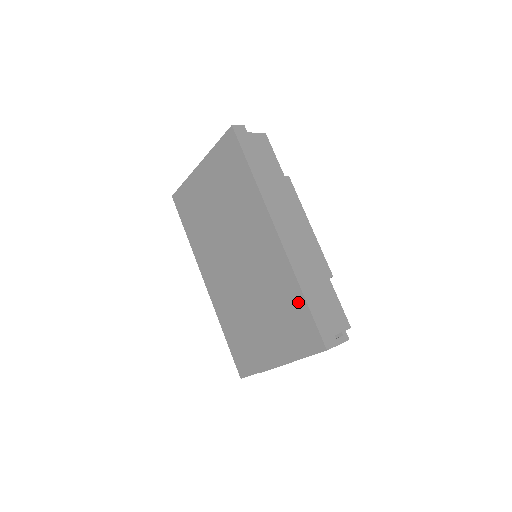
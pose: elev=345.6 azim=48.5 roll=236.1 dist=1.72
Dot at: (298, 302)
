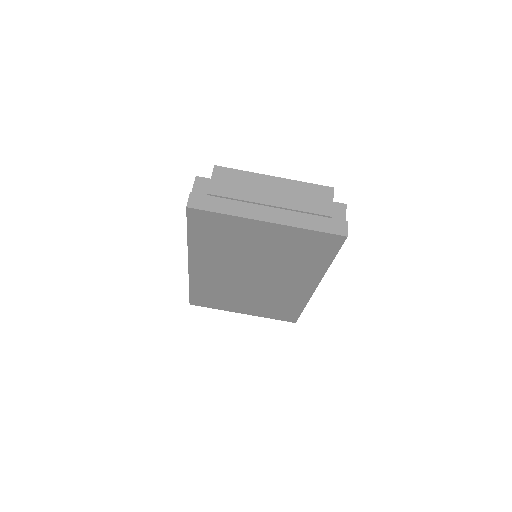
Dot at: (295, 309)
